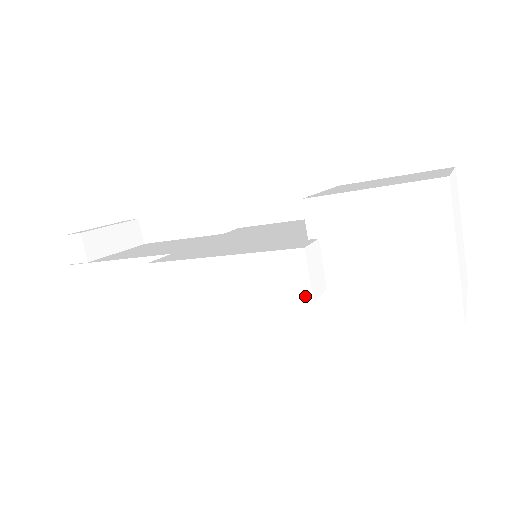
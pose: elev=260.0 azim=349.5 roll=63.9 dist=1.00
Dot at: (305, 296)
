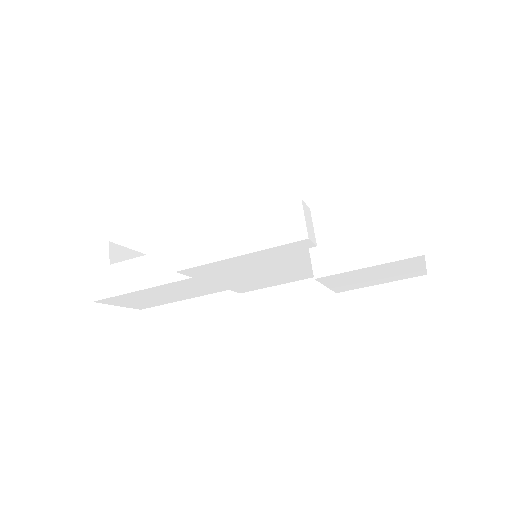
Dot at: (302, 235)
